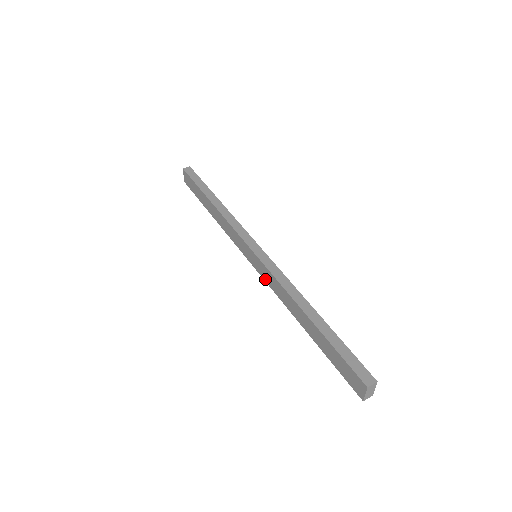
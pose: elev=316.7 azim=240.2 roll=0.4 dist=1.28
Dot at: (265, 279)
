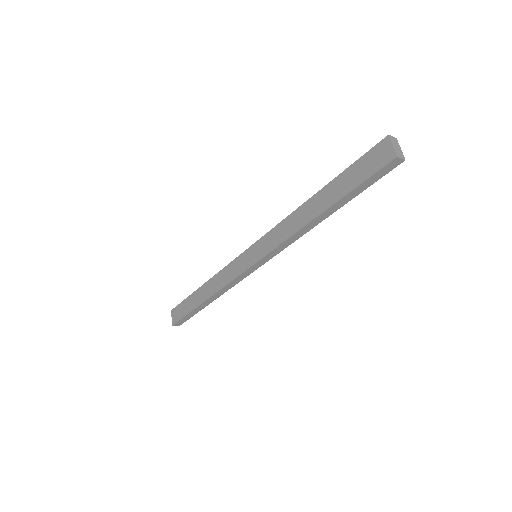
Dot at: (269, 249)
